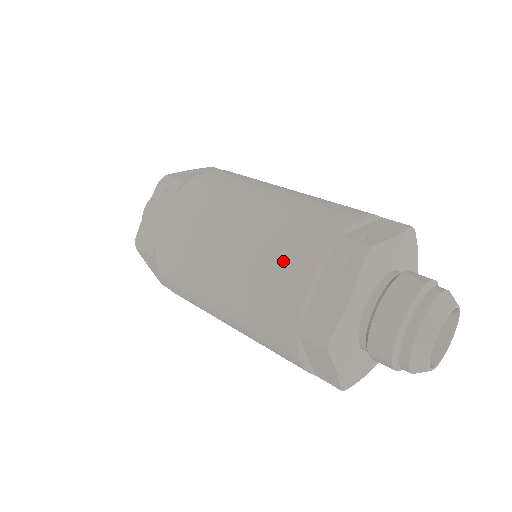
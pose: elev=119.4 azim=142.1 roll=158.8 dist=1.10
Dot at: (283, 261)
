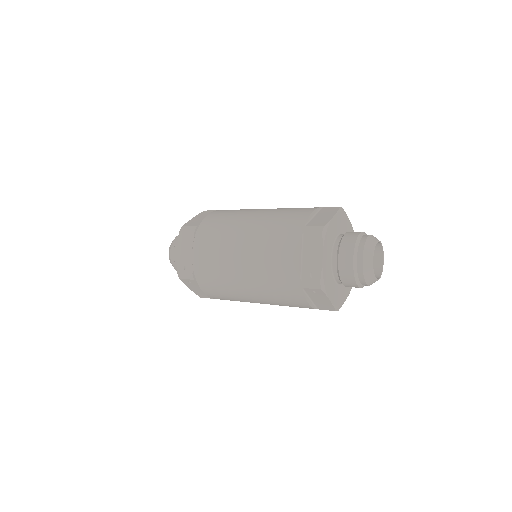
Dot at: (288, 300)
